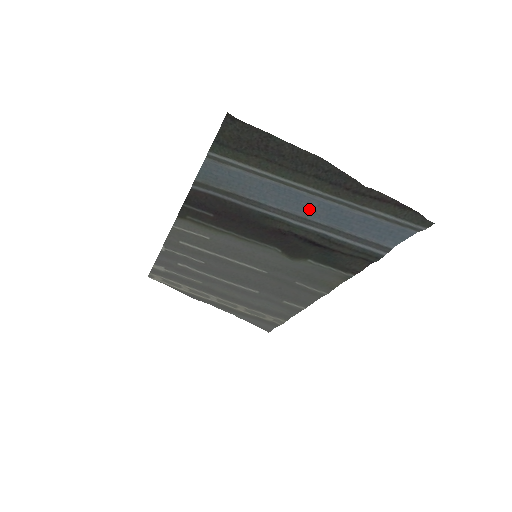
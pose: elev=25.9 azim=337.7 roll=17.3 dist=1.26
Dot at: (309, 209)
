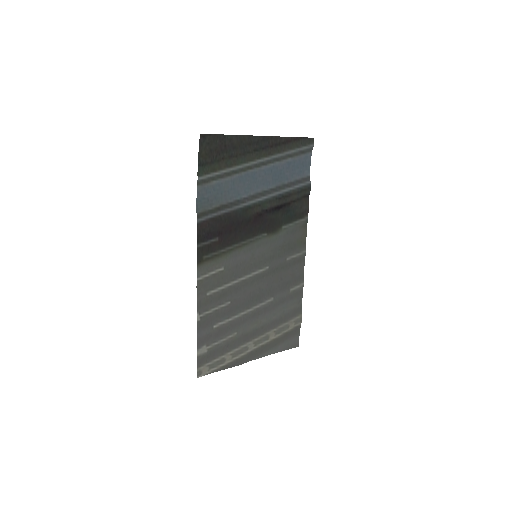
Dot at: (262, 182)
